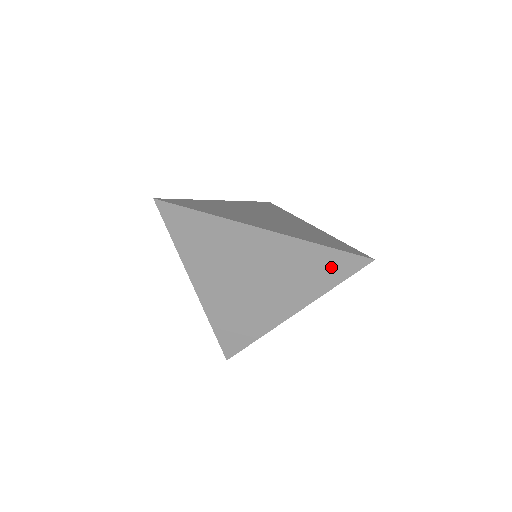
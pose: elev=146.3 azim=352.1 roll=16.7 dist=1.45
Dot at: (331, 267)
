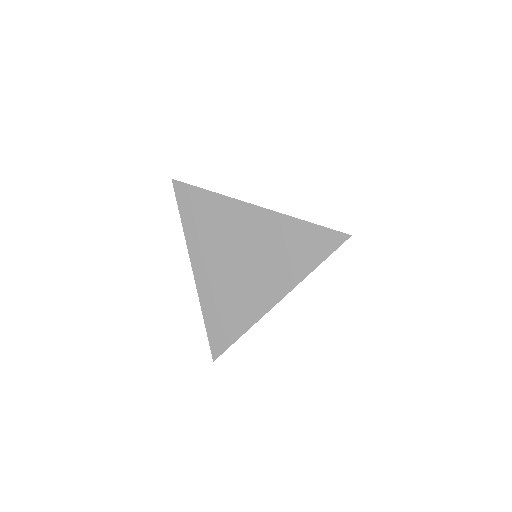
Dot at: (312, 245)
